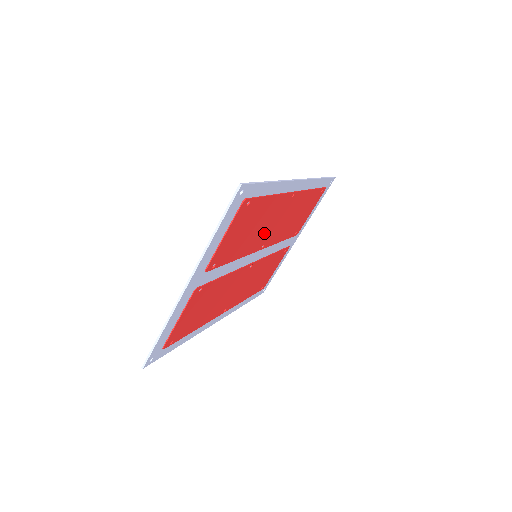
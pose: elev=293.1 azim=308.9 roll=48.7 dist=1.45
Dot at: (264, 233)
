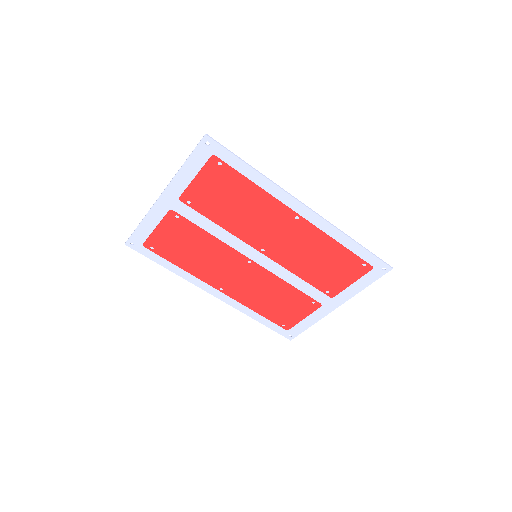
Dot at: (259, 231)
